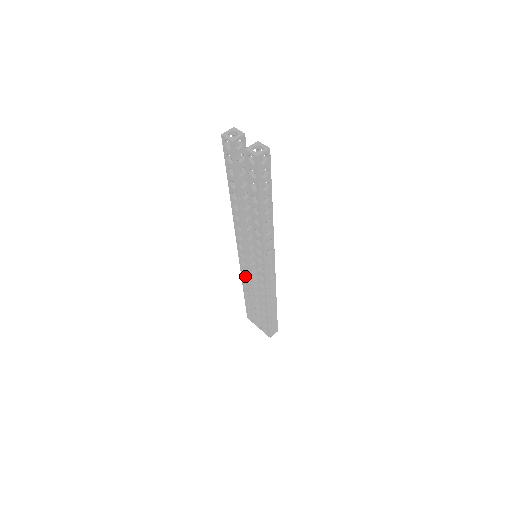
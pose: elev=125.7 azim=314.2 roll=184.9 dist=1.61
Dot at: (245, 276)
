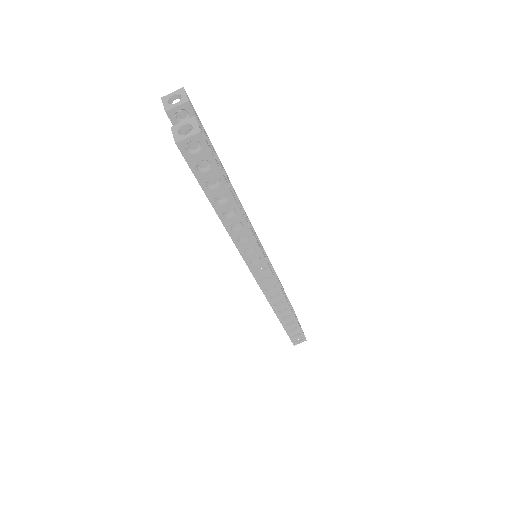
Dot at: occluded
